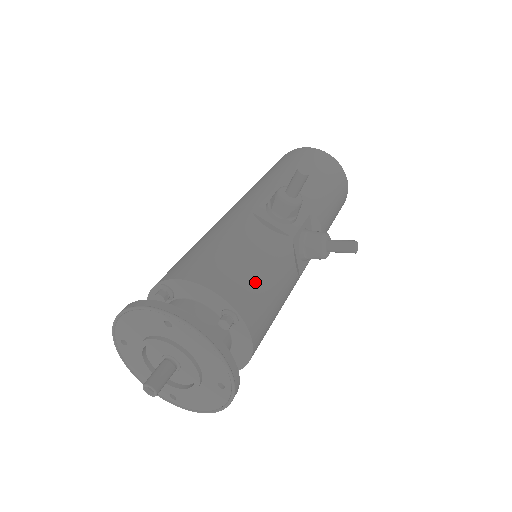
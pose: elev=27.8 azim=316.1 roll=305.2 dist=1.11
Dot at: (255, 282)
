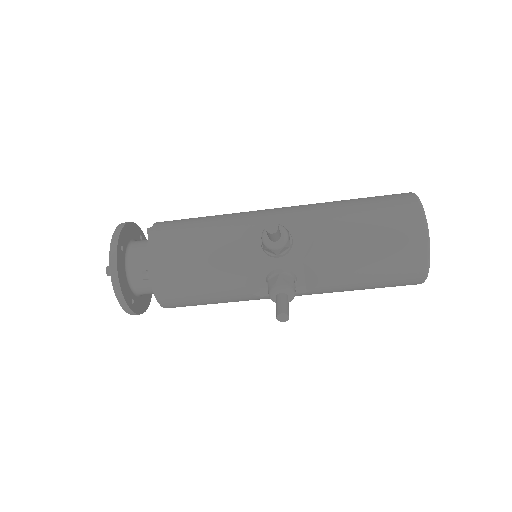
Dot at: (182, 270)
